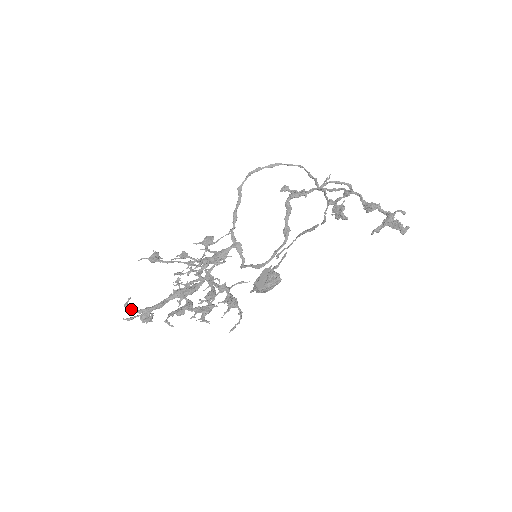
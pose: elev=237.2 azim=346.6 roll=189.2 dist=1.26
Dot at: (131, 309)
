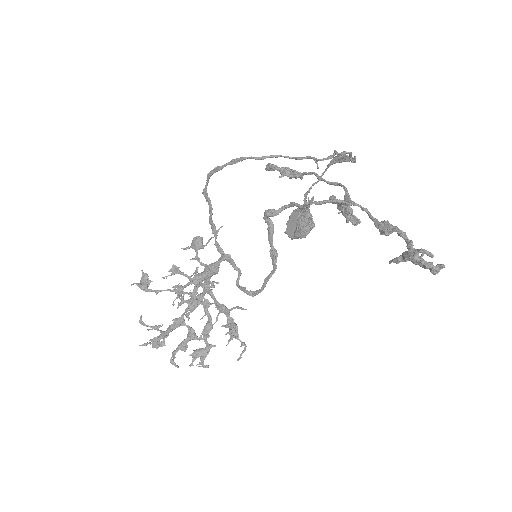
Dot at: occluded
